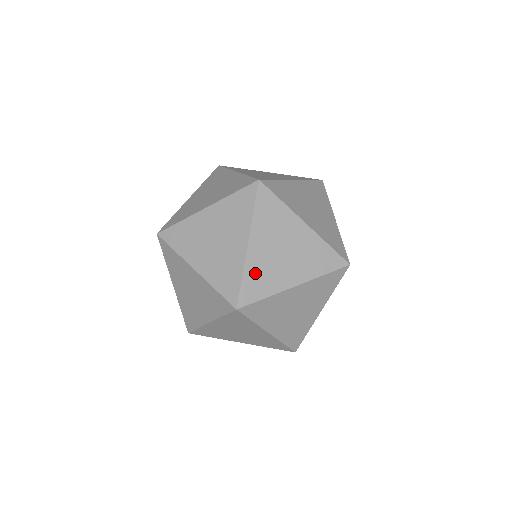
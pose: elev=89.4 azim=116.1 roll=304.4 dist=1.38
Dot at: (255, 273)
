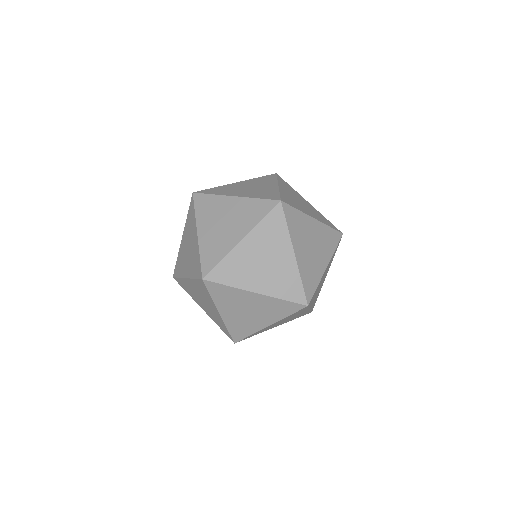
Dot at: (208, 249)
